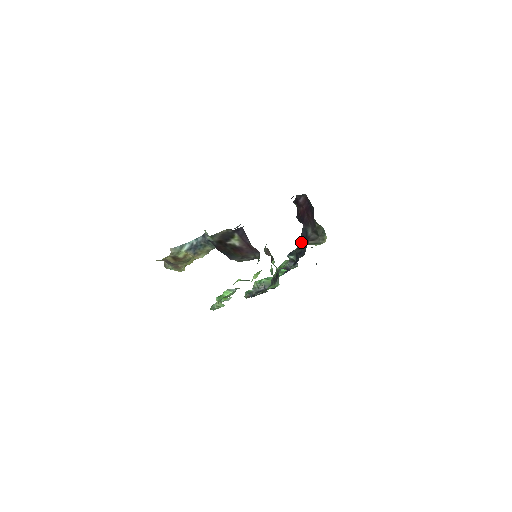
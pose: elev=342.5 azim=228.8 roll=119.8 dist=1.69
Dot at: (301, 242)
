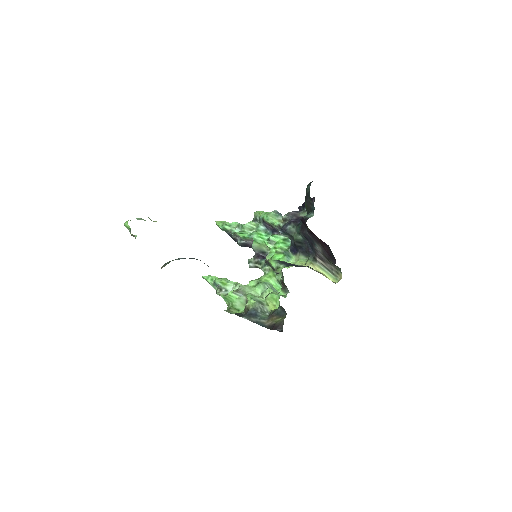
Dot at: (301, 236)
